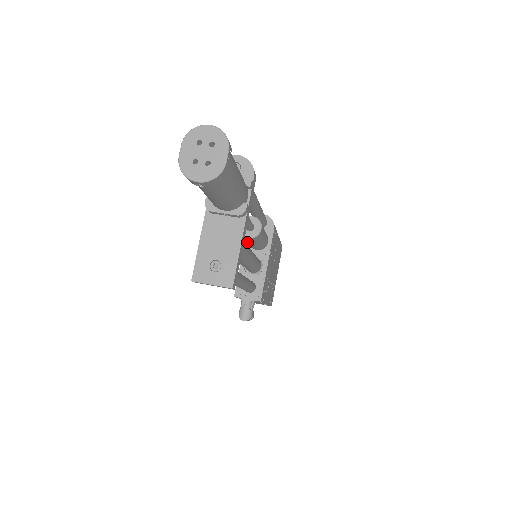
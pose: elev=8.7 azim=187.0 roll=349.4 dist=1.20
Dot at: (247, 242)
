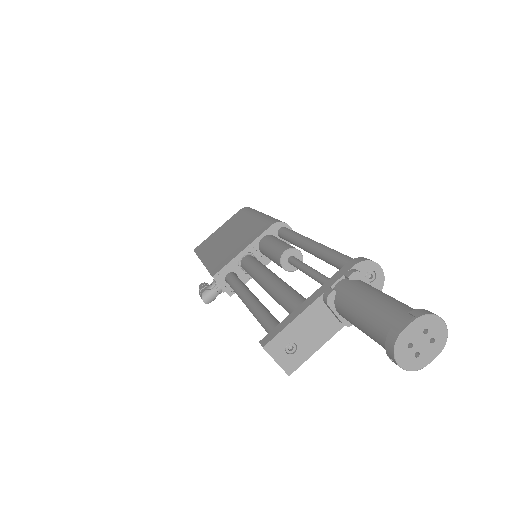
Dot at: (267, 251)
